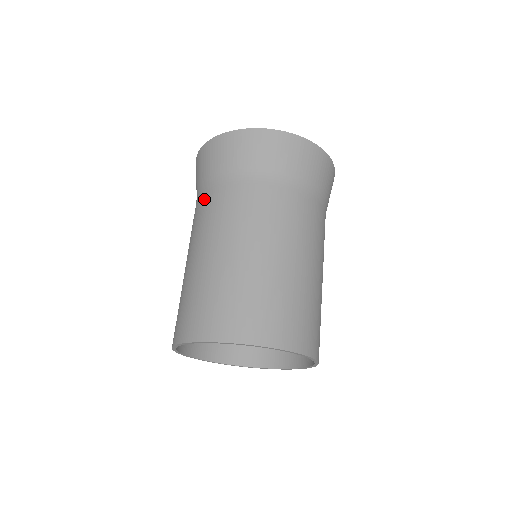
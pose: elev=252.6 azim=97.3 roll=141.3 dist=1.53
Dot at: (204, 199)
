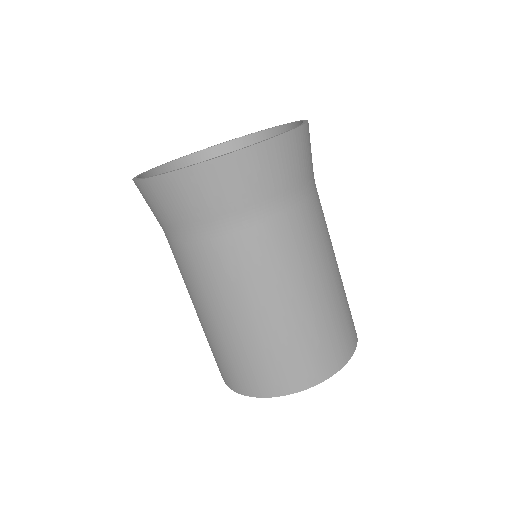
Dot at: (174, 250)
